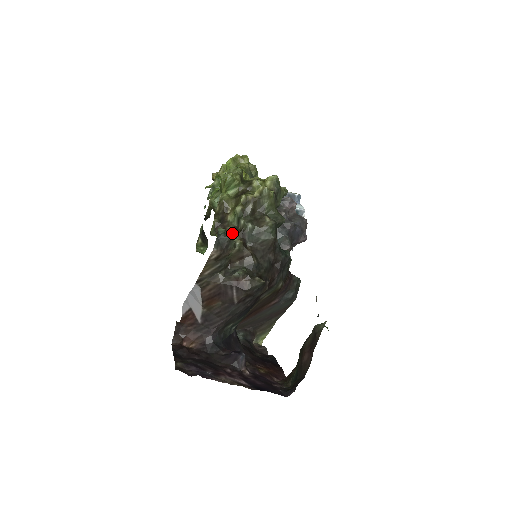
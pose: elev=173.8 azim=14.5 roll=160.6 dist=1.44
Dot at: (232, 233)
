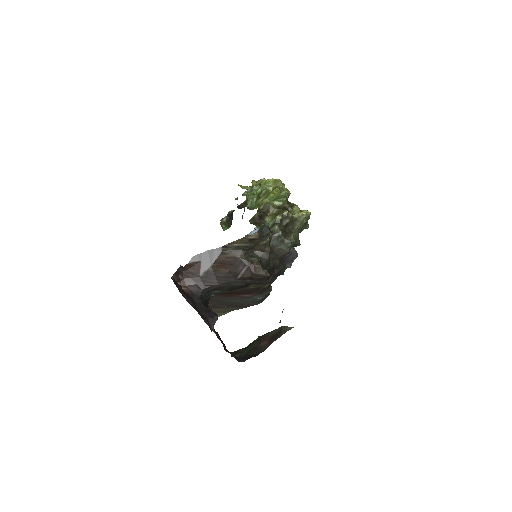
Dot at: occluded
